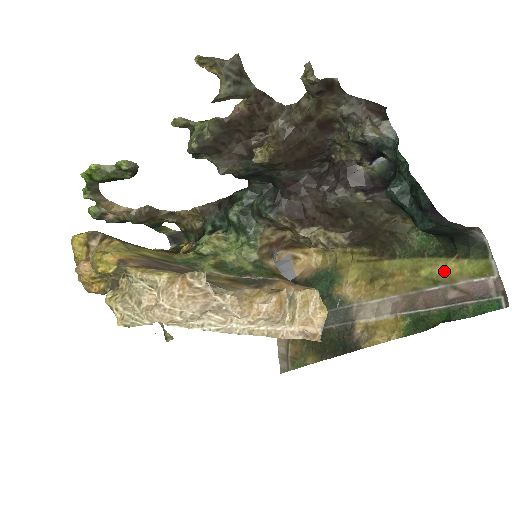
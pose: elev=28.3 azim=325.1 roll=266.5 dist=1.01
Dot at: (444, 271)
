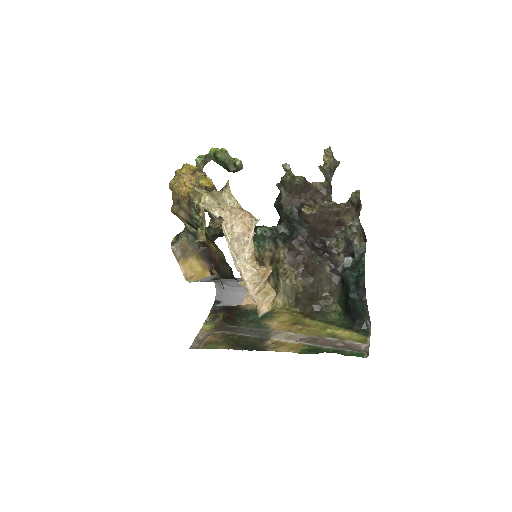
Dot at: (341, 334)
